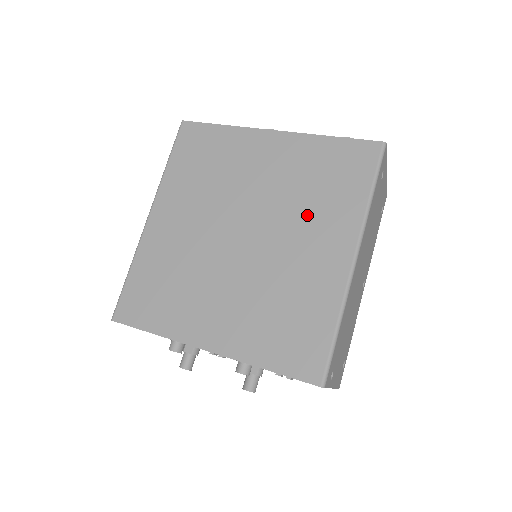
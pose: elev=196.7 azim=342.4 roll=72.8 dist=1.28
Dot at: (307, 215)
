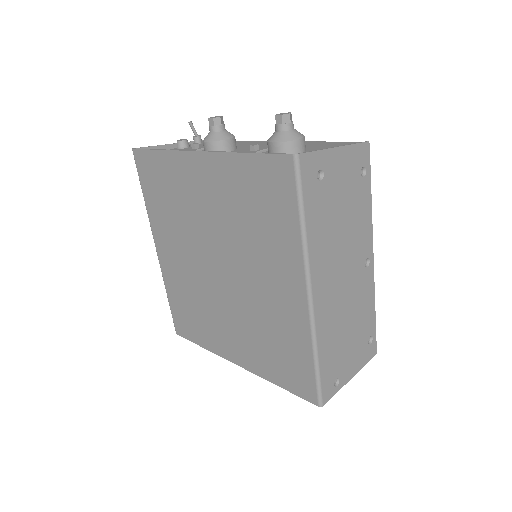
Dot at: (256, 250)
